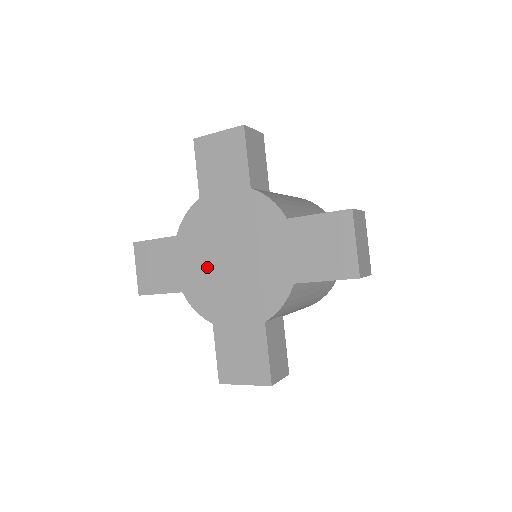
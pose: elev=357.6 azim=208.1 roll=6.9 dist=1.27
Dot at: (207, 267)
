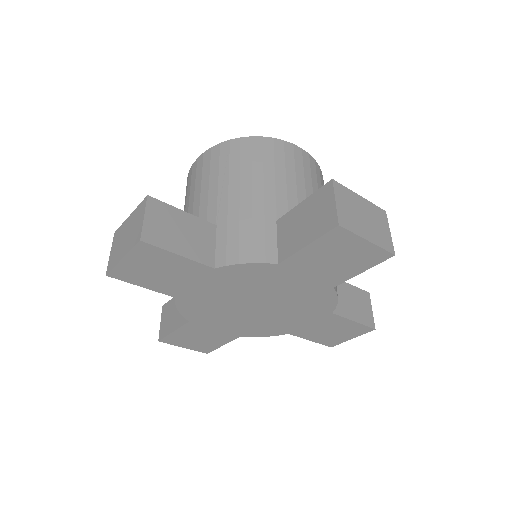
Dot at: (242, 319)
